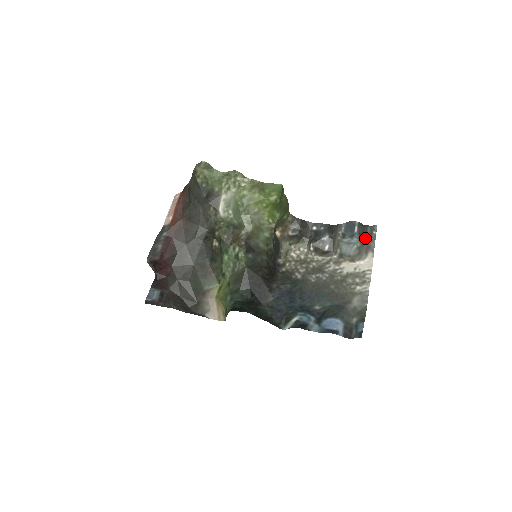
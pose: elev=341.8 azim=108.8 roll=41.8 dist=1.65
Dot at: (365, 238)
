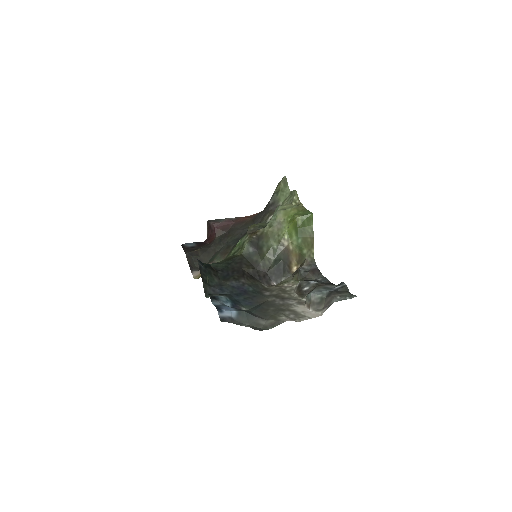
Dot at: (334, 293)
